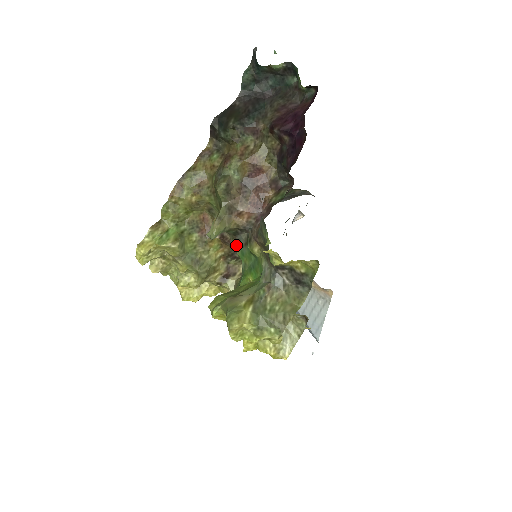
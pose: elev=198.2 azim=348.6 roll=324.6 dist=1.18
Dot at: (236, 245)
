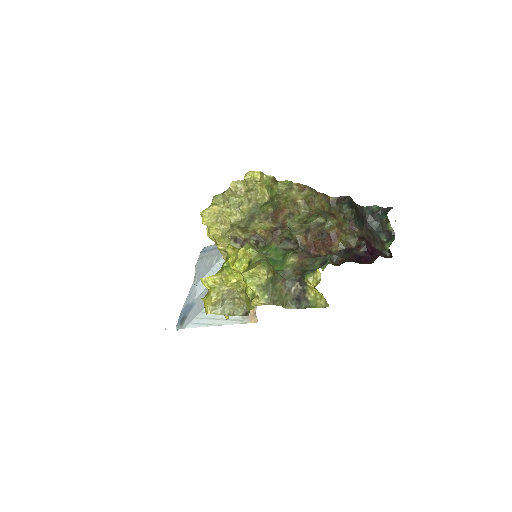
Dot at: (277, 242)
